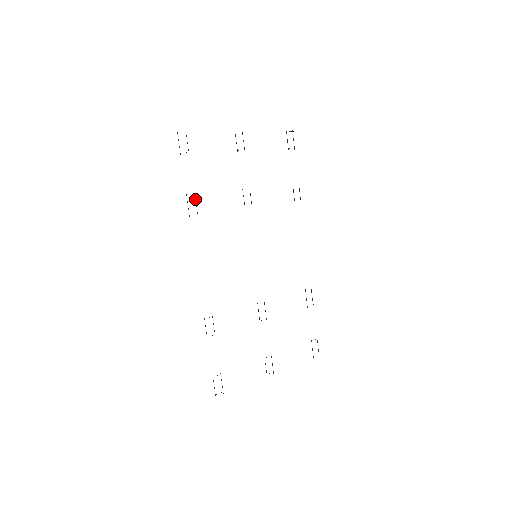
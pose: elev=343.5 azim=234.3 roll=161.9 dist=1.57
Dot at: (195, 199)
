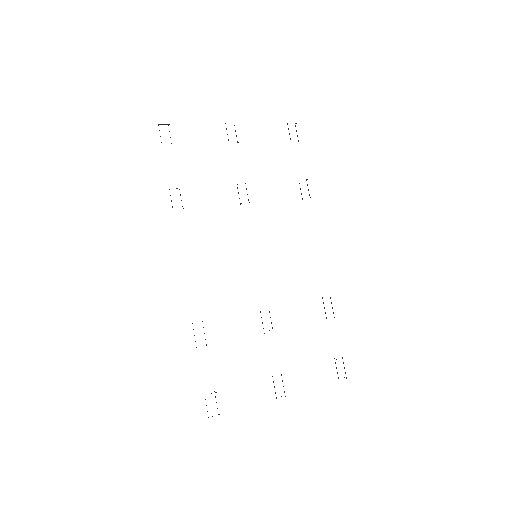
Dot at: occluded
